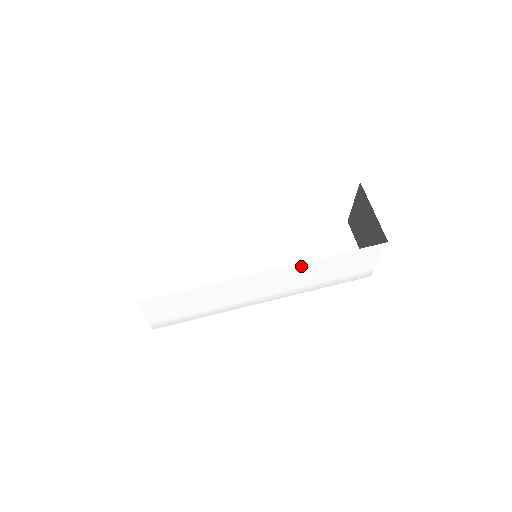
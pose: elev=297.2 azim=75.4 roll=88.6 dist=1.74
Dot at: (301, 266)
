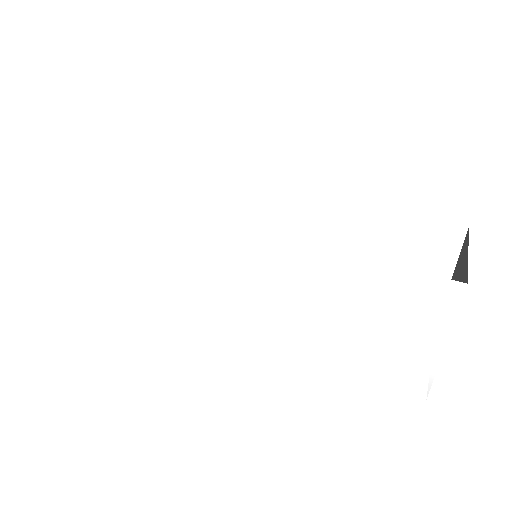
Dot at: (292, 252)
